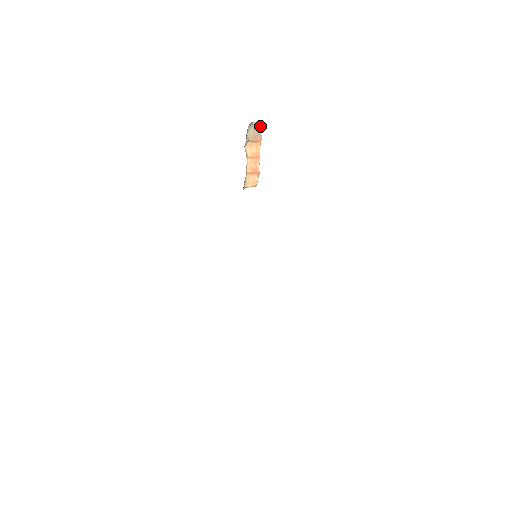
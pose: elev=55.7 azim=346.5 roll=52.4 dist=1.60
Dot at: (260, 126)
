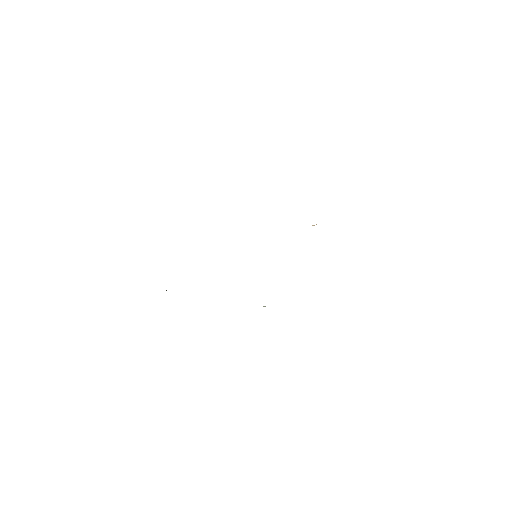
Dot at: occluded
